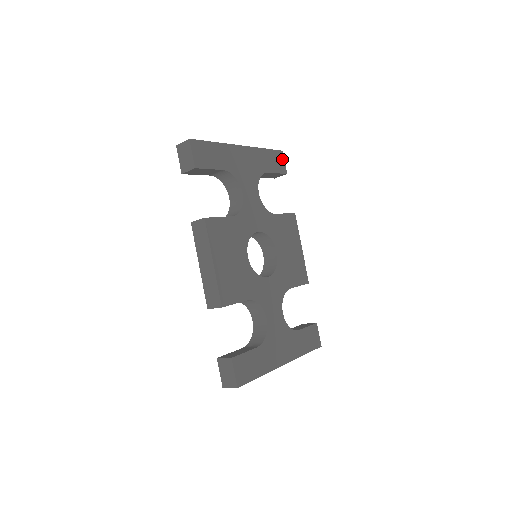
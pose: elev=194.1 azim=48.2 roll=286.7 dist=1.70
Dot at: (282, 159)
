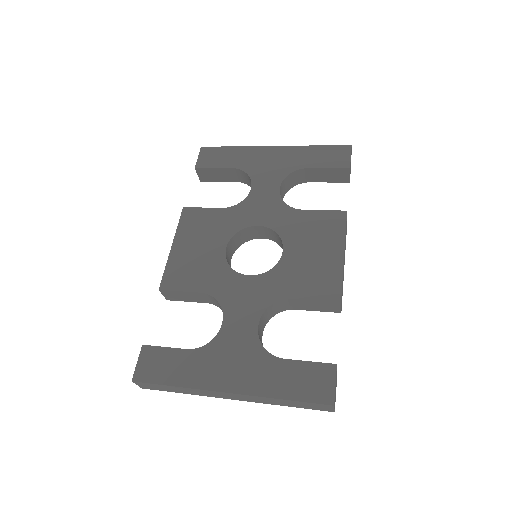
Dot at: (346, 154)
